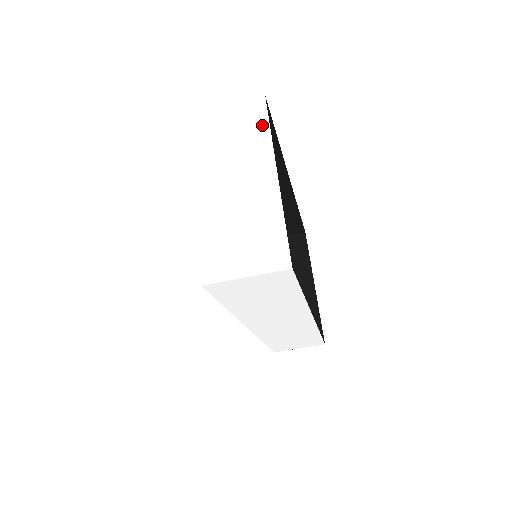
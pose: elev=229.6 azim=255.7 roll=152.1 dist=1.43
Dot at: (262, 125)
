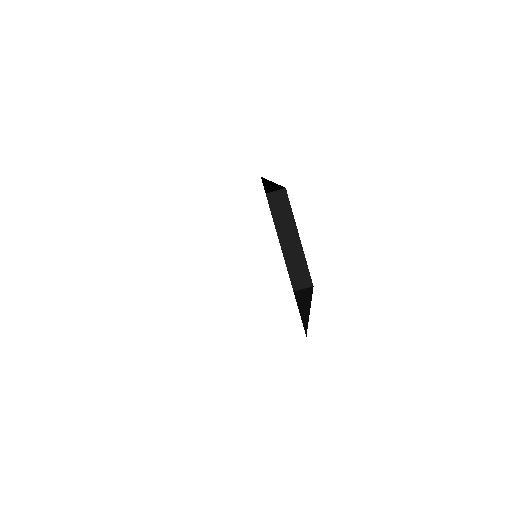
Dot at: (263, 209)
